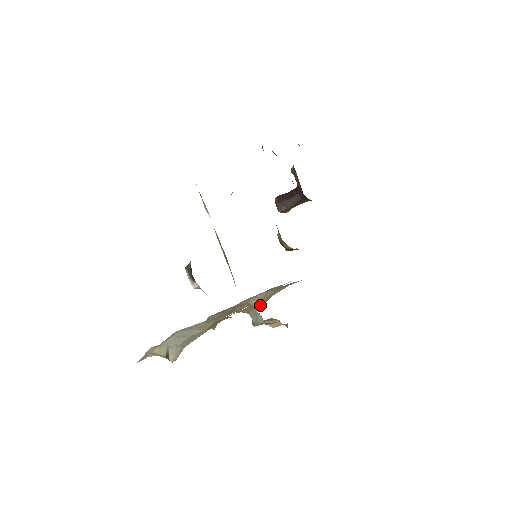
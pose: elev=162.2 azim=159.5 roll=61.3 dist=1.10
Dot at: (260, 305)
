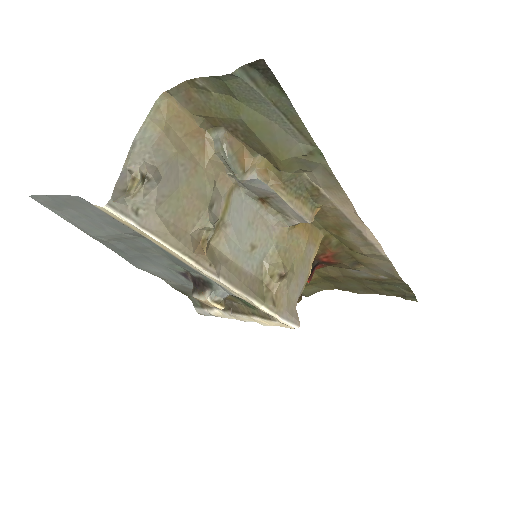
Dot at: (282, 266)
